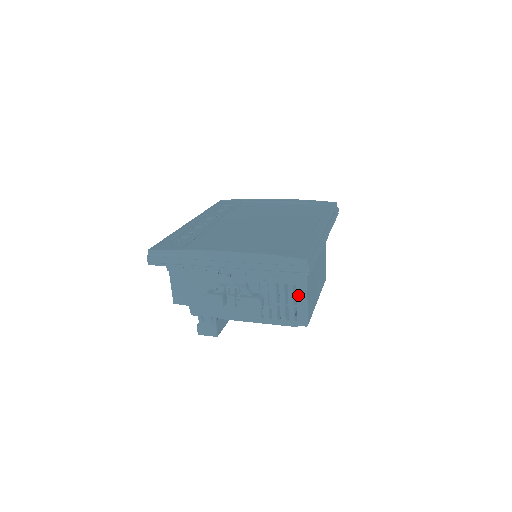
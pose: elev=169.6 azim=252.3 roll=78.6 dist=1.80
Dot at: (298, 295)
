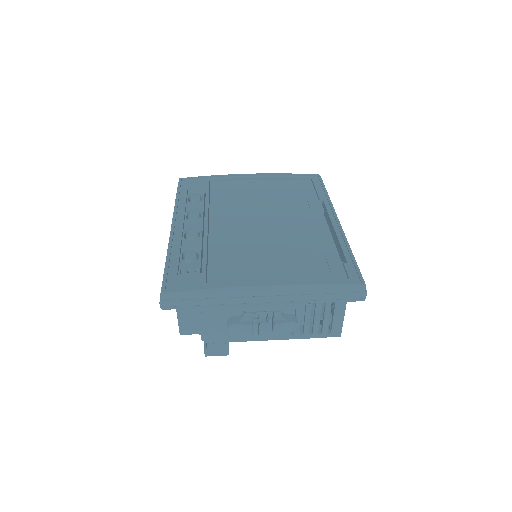
Dot at: (336, 310)
